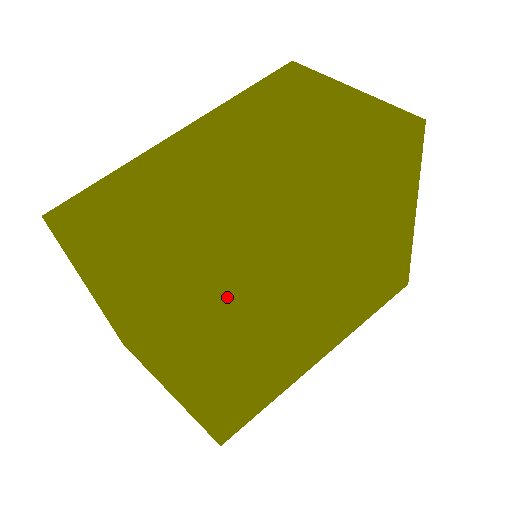
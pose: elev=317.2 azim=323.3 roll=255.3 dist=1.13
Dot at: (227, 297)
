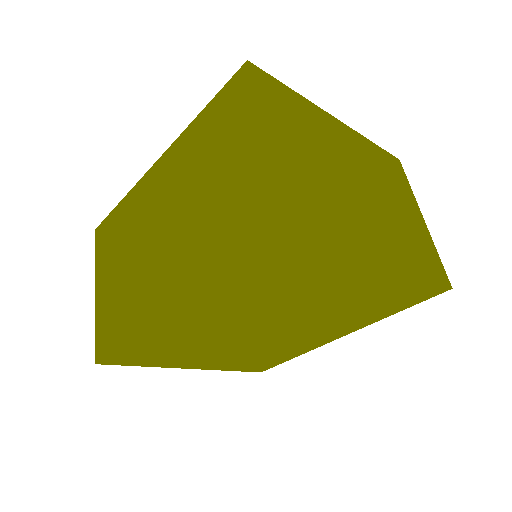
Dot at: (157, 342)
